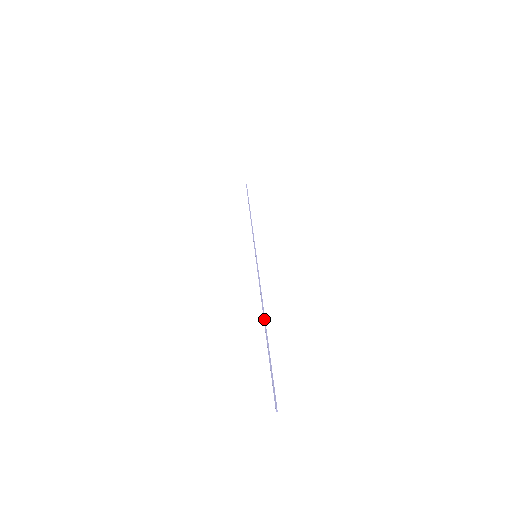
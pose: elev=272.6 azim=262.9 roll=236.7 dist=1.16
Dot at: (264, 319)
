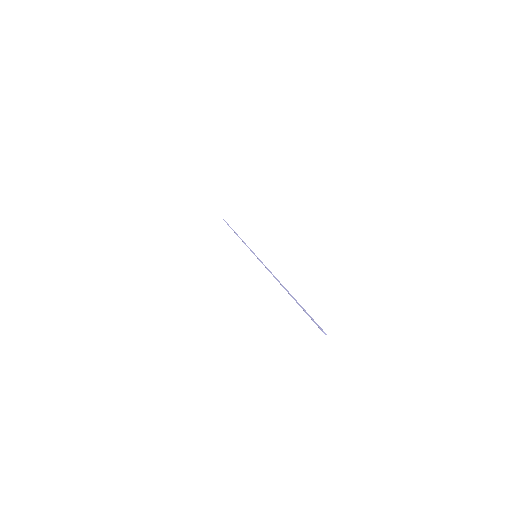
Dot at: (284, 287)
